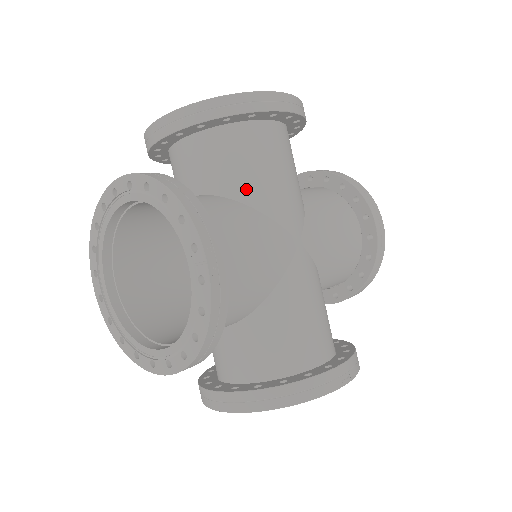
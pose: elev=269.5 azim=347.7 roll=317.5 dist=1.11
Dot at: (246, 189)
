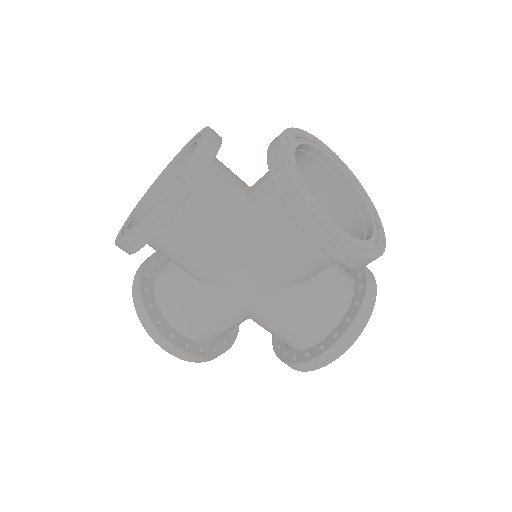
Dot at: (185, 271)
